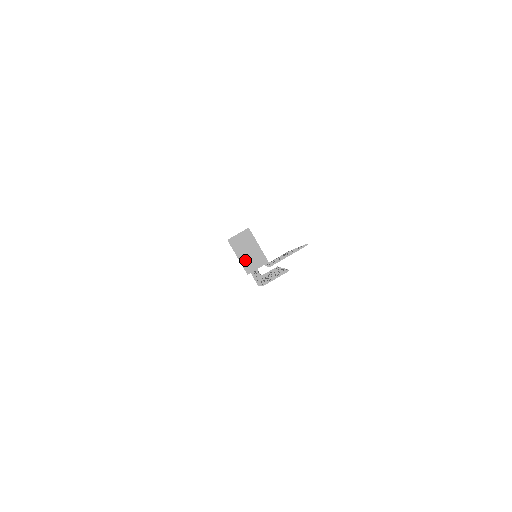
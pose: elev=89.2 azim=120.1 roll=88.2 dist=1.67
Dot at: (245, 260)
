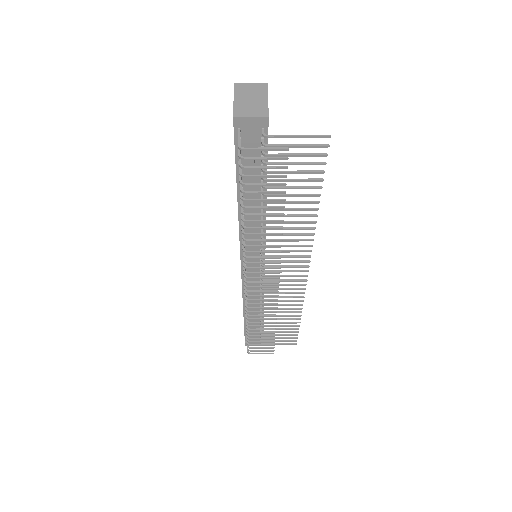
Dot at: (241, 105)
